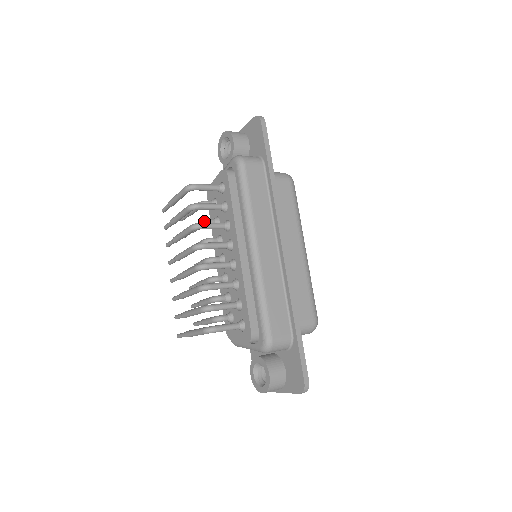
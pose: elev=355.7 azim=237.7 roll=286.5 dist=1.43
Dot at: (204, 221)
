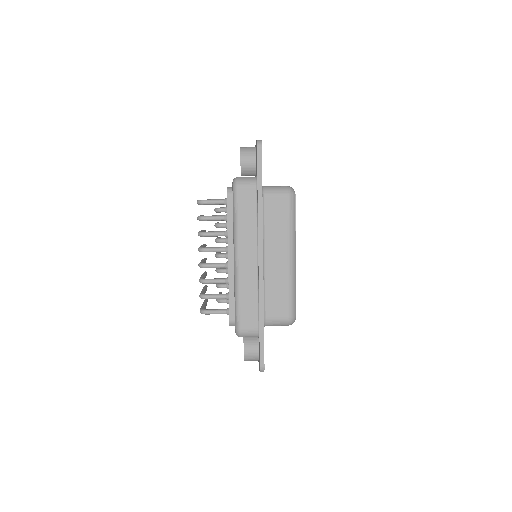
Dot at: (216, 225)
